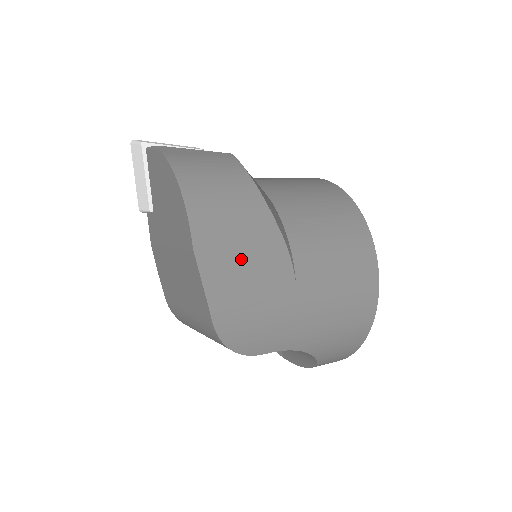
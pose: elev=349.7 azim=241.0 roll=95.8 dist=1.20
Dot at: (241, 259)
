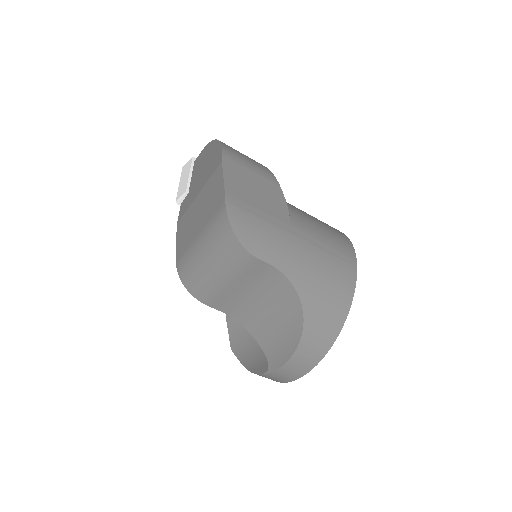
Dot at: (252, 184)
